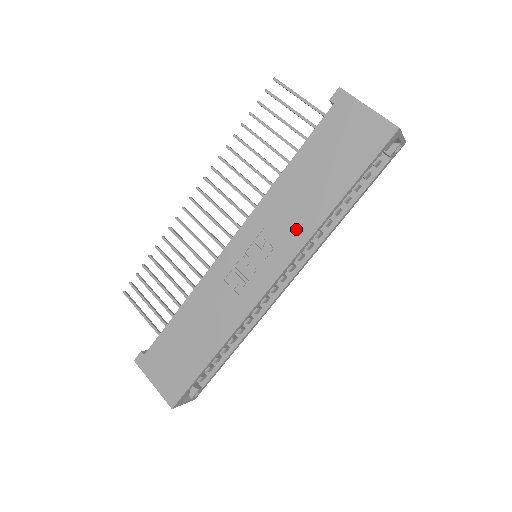
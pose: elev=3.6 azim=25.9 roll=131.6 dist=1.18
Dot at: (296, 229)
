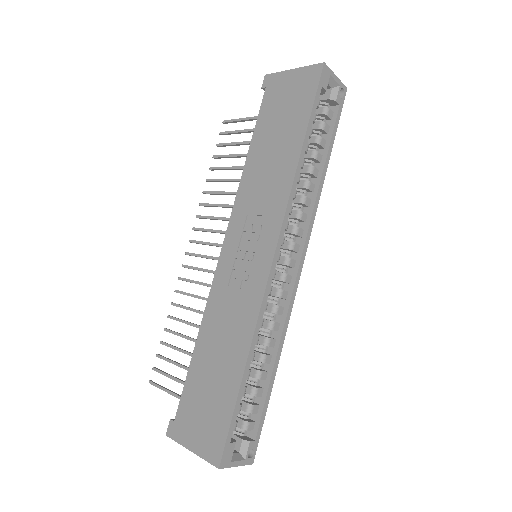
Dot at: (275, 195)
